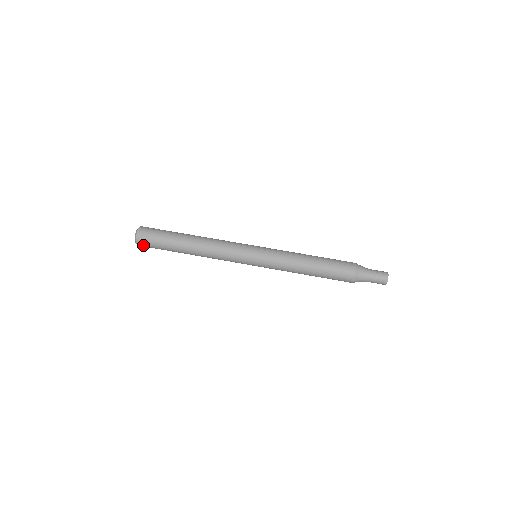
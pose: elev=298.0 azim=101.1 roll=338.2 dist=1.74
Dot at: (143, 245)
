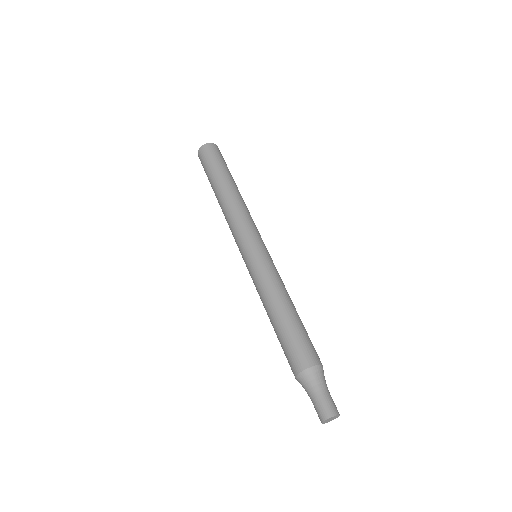
Dot at: (200, 158)
